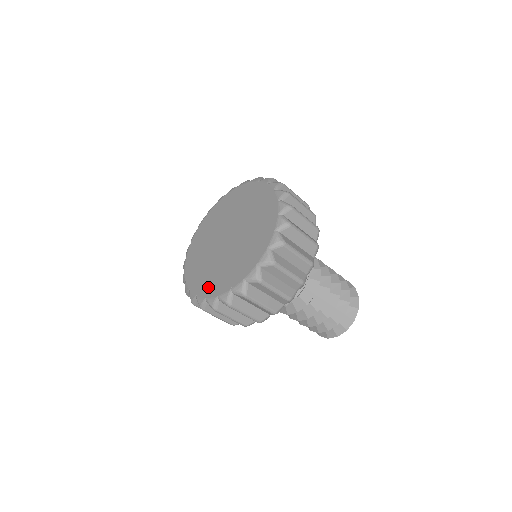
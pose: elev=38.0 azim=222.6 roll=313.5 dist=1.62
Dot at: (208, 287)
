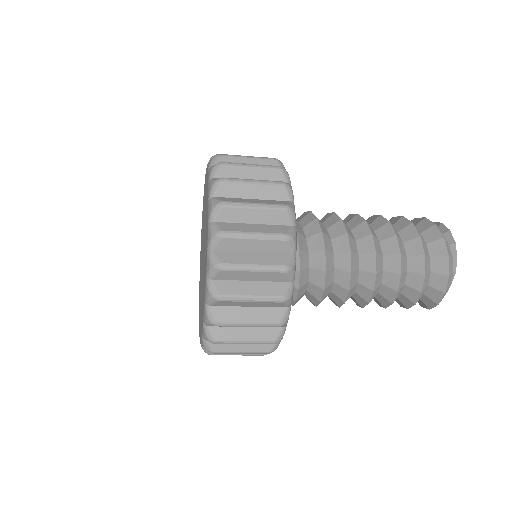
Dot at: occluded
